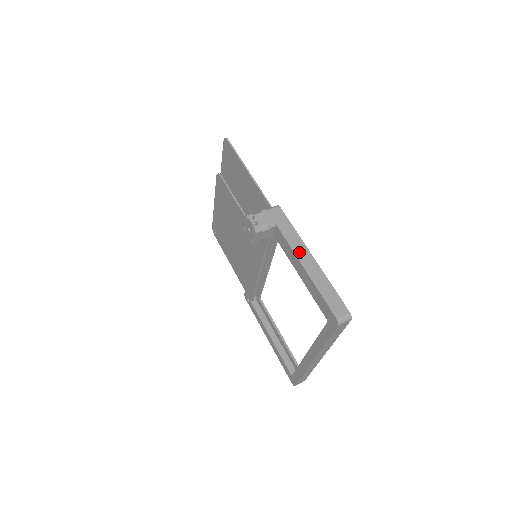
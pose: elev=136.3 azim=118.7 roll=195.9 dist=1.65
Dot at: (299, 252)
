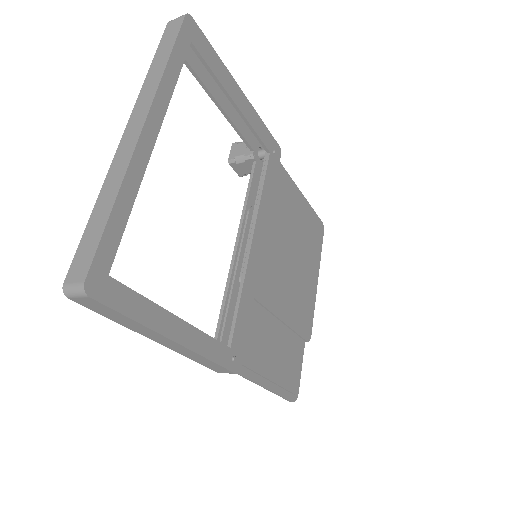
Dot at: occluded
